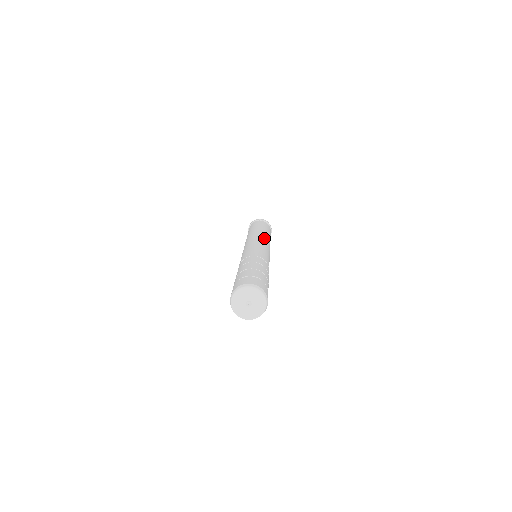
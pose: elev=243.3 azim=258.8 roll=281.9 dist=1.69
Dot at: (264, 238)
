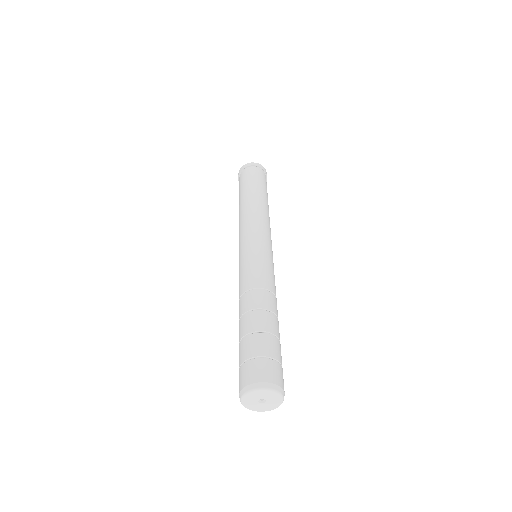
Dot at: occluded
